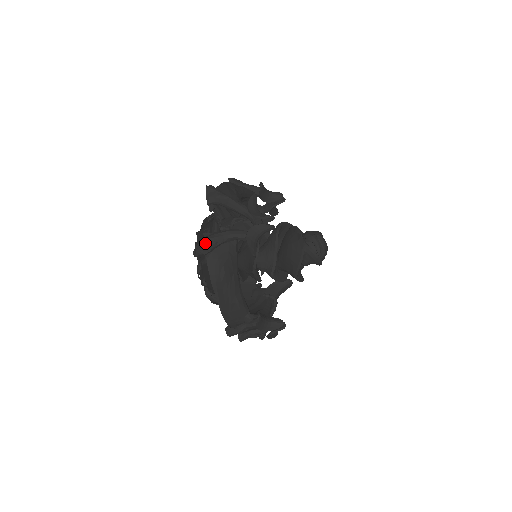
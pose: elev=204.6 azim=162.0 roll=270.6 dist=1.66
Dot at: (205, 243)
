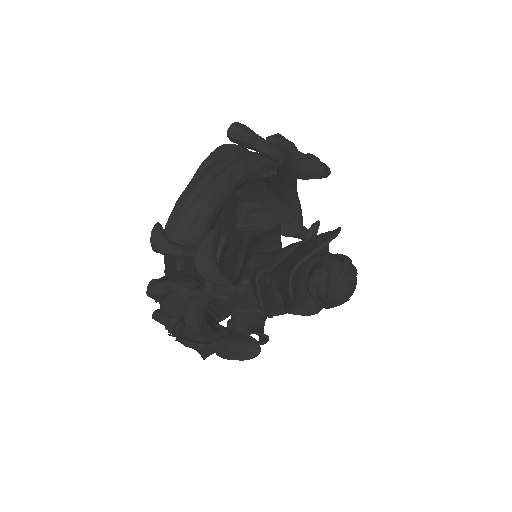
Dot at: (240, 124)
